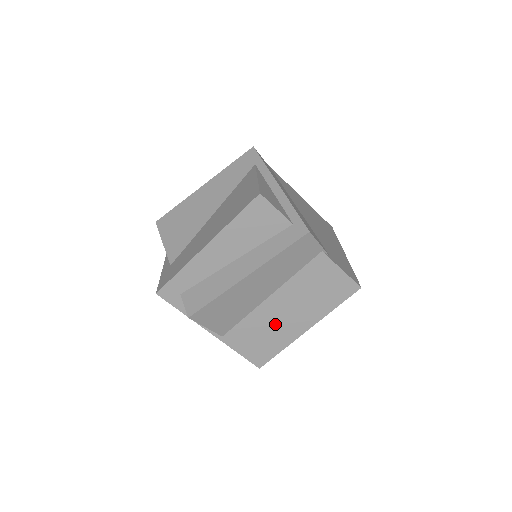
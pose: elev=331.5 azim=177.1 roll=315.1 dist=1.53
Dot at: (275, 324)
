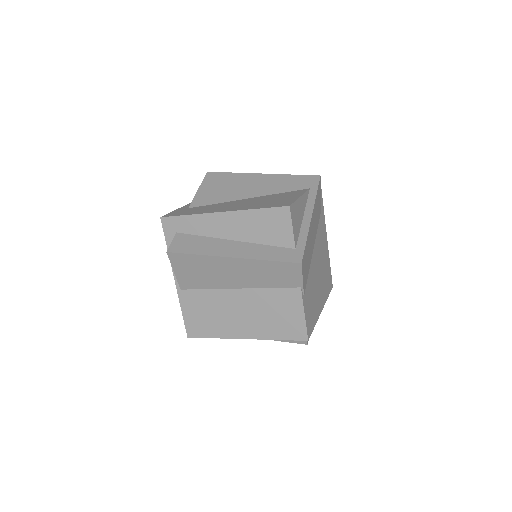
Dot at: (225, 313)
